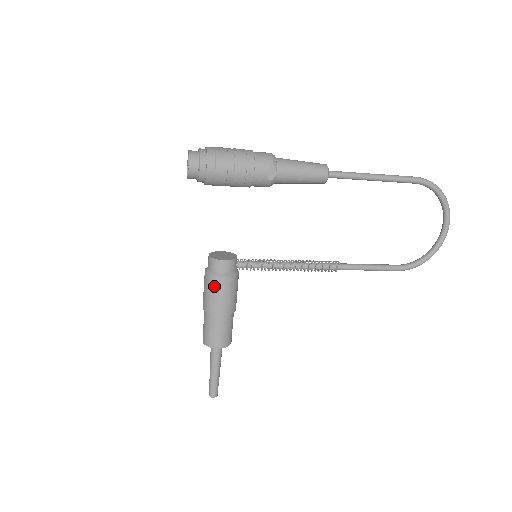
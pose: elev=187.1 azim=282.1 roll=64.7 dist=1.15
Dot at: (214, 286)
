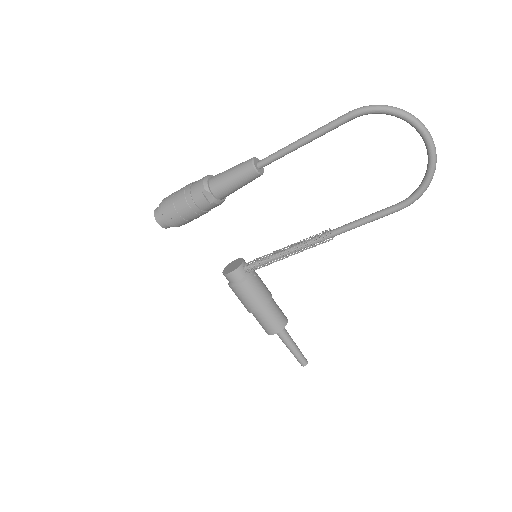
Dot at: (236, 294)
